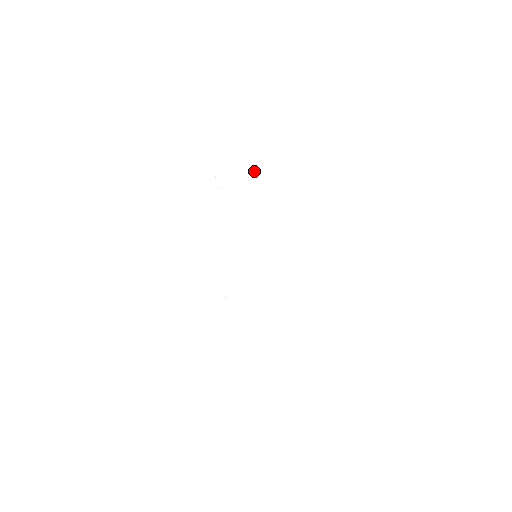
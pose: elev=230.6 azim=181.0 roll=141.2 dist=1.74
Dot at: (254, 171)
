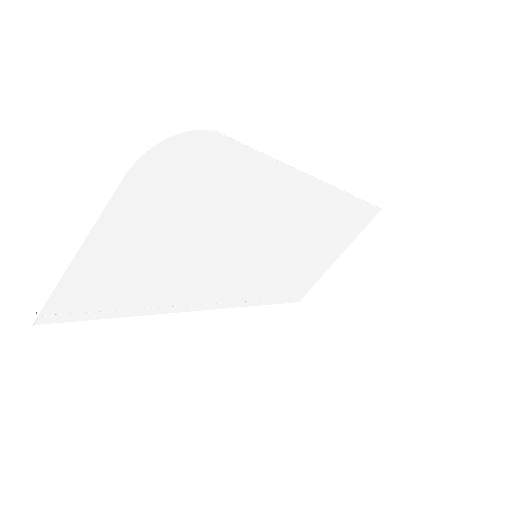
Dot at: (122, 253)
